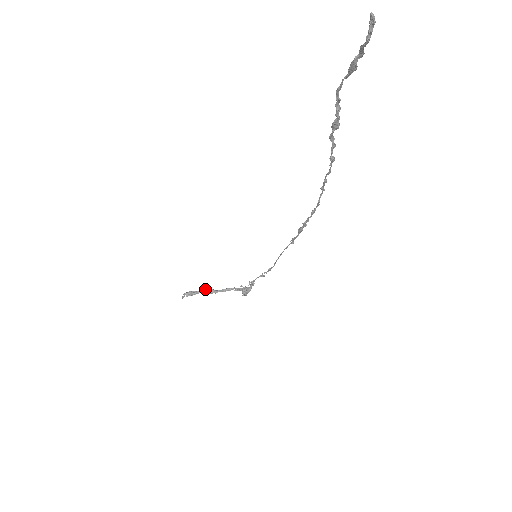
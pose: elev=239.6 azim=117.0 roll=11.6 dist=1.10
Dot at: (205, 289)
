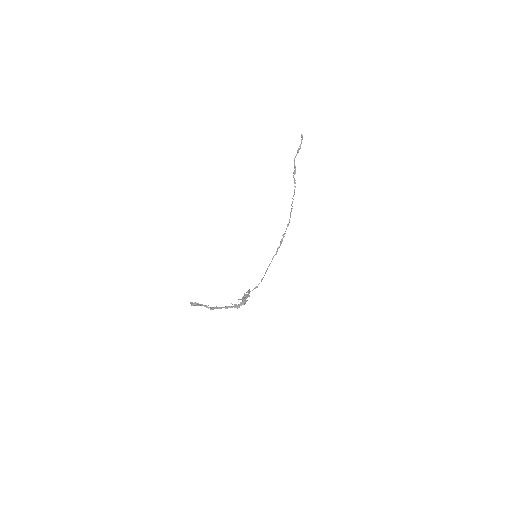
Dot at: (208, 307)
